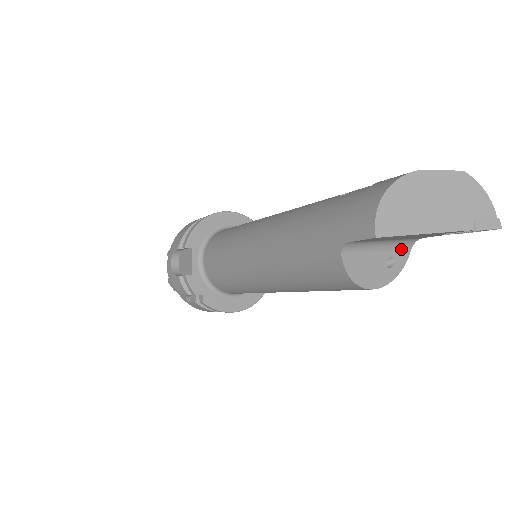
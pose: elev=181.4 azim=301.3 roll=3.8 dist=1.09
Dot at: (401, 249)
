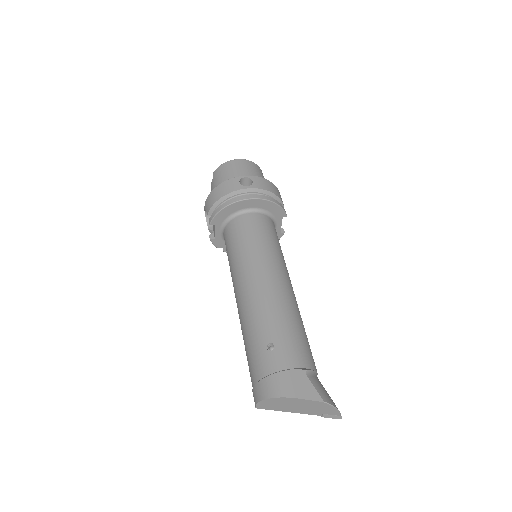
Dot at: occluded
